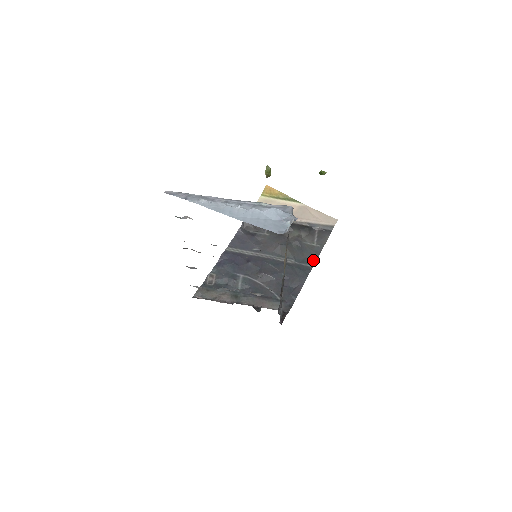
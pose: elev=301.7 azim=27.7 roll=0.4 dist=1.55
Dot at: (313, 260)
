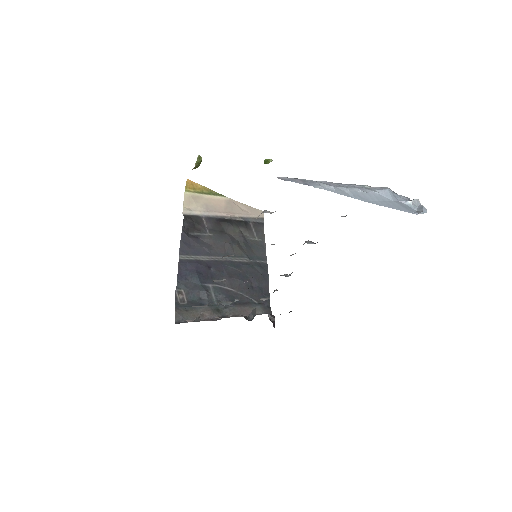
Dot at: (263, 255)
